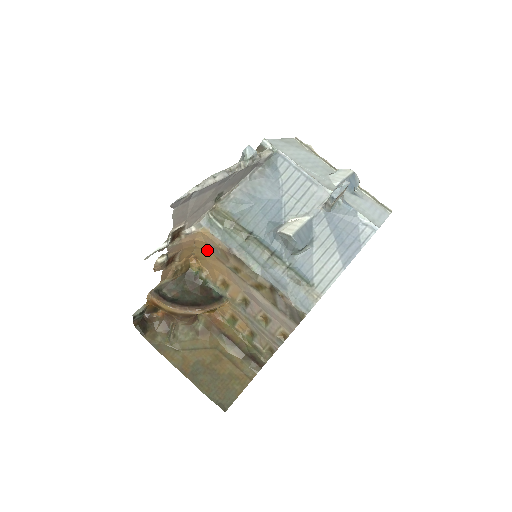
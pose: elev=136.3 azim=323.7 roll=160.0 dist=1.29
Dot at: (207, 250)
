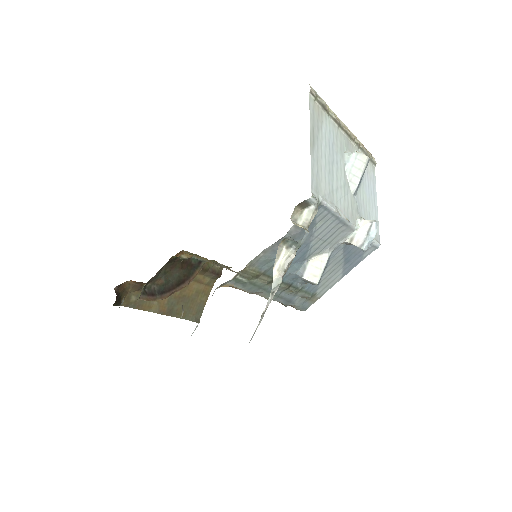
Dot at: occluded
